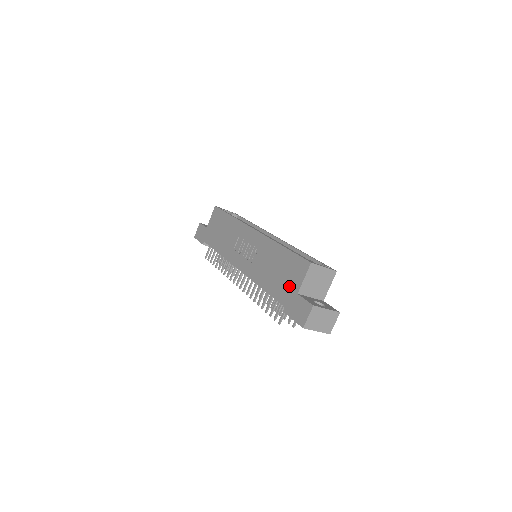
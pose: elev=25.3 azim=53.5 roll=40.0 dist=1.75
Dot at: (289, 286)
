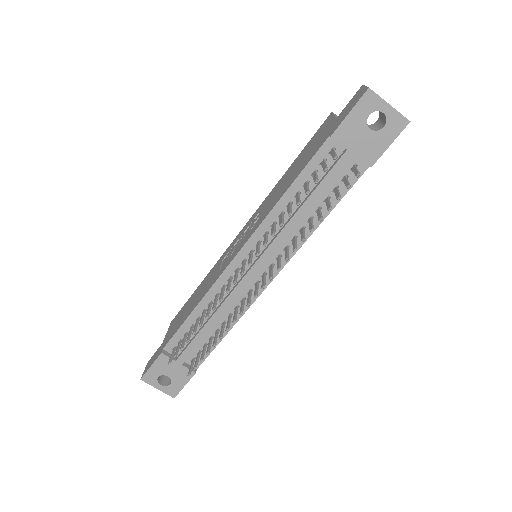
Dot at: (321, 137)
